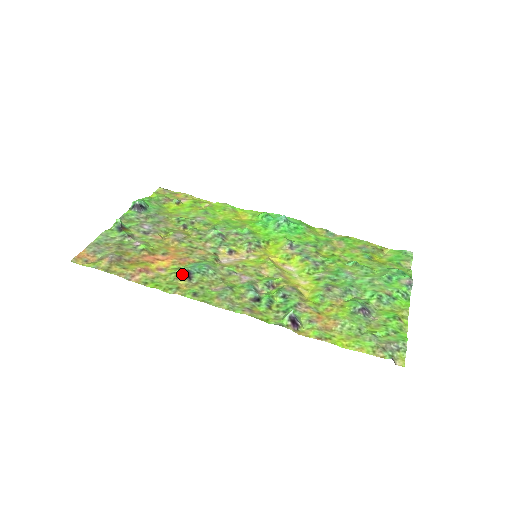
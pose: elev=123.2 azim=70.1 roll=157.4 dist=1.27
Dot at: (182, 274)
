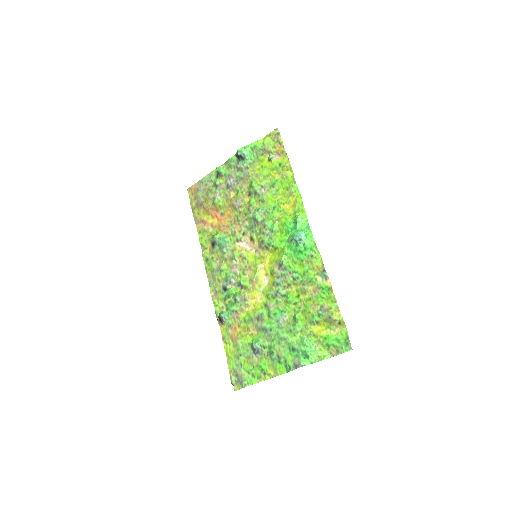
Dot at: (212, 241)
